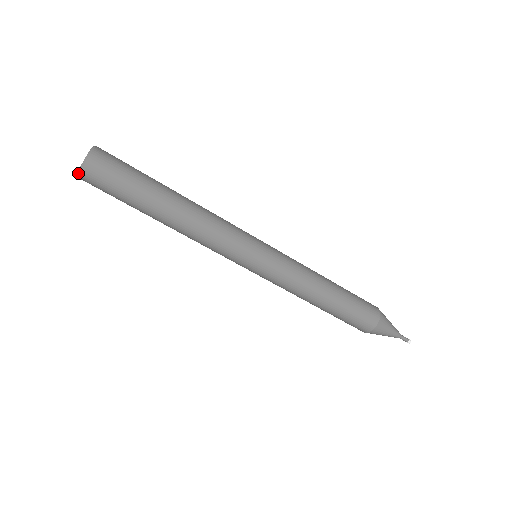
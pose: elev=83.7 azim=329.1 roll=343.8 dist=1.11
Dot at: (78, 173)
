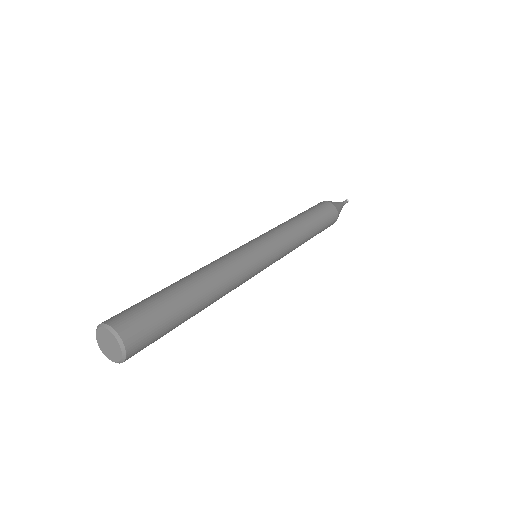
Dot at: (120, 362)
